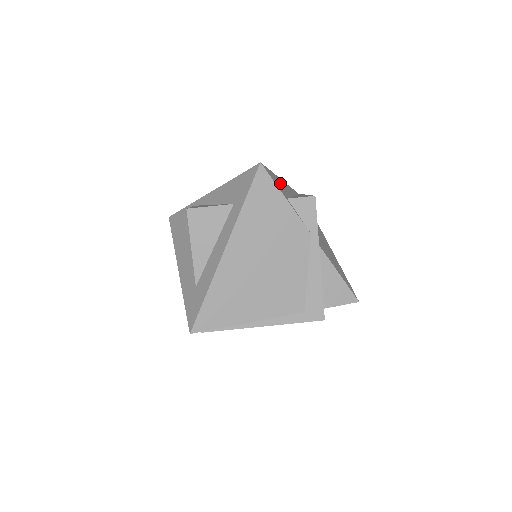
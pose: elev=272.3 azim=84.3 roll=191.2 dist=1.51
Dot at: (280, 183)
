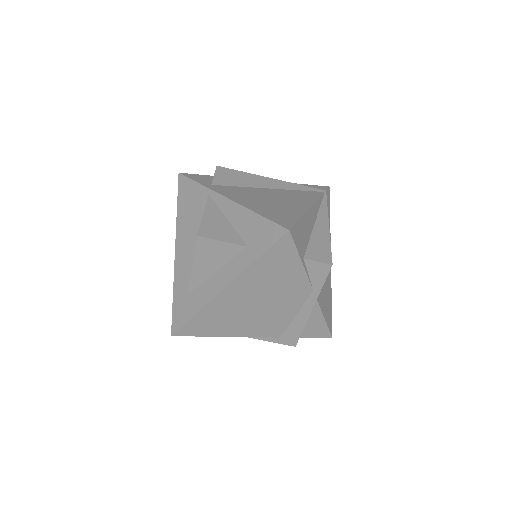
Dot at: (304, 228)
